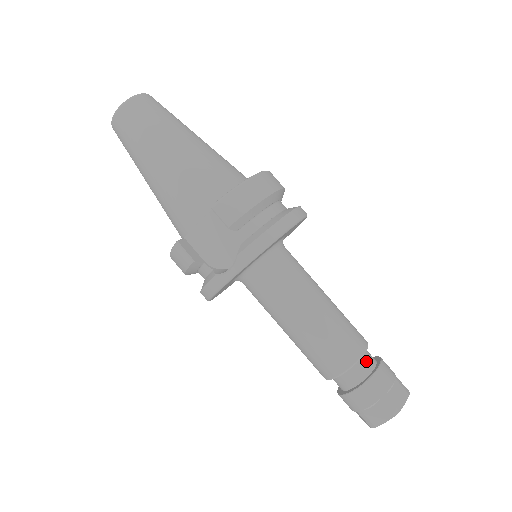
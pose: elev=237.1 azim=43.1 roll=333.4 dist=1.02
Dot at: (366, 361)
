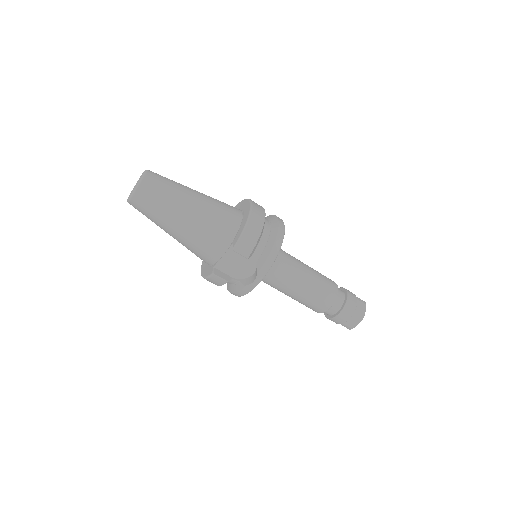
Dot at: (339, 296)
